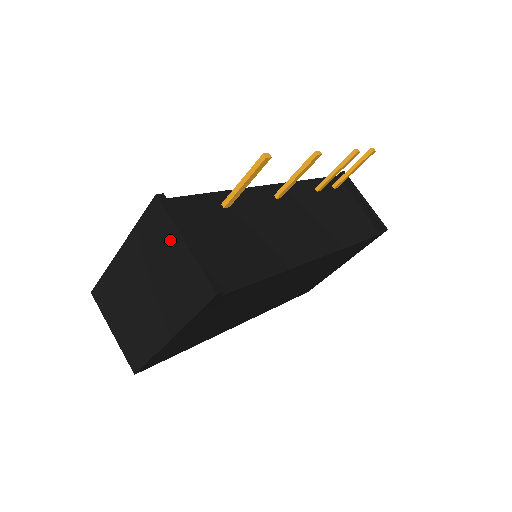
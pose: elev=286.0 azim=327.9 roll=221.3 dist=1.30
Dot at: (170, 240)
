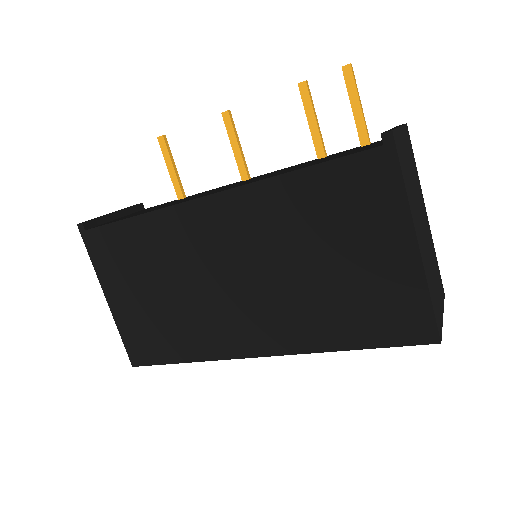
Dot at: occluded
